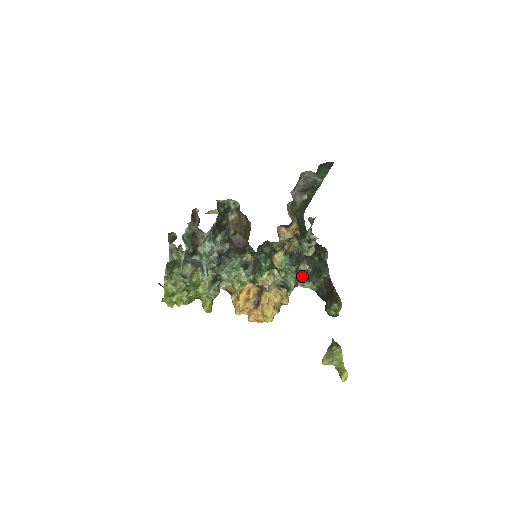
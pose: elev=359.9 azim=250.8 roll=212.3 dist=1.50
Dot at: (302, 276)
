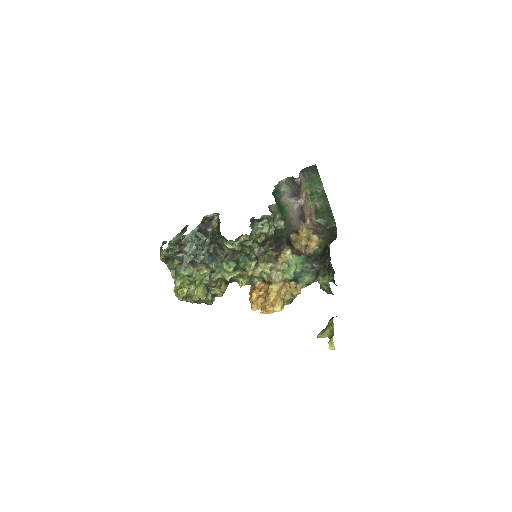
Dot at: (321, 272)
